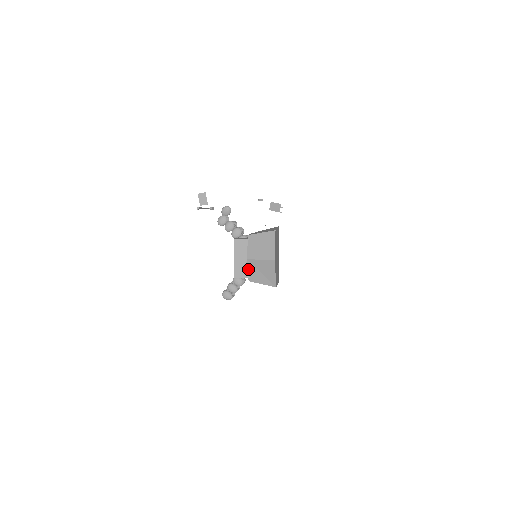
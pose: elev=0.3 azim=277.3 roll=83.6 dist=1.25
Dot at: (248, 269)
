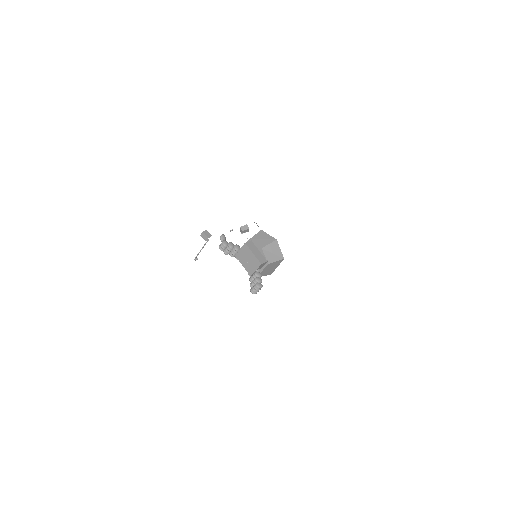
Dot at: (265, 255)
